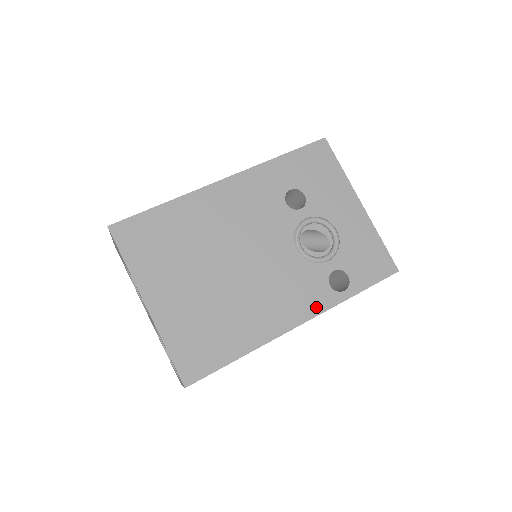
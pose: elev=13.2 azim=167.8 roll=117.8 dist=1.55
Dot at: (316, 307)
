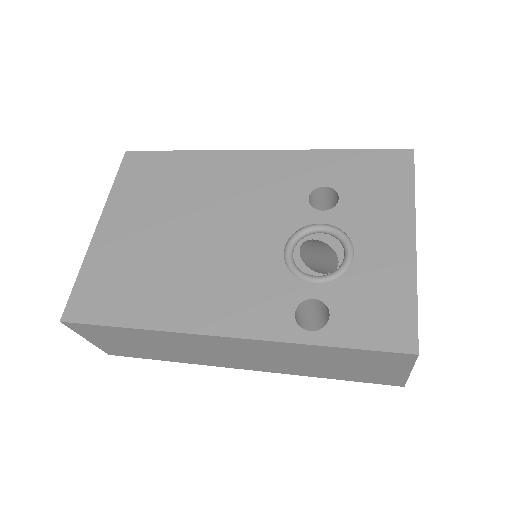
Dot at: (257, 328)
